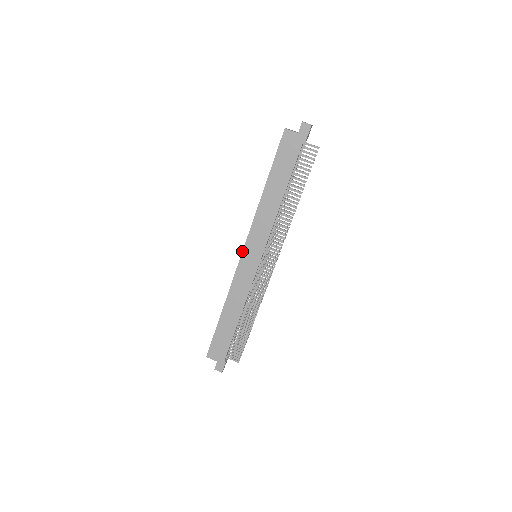
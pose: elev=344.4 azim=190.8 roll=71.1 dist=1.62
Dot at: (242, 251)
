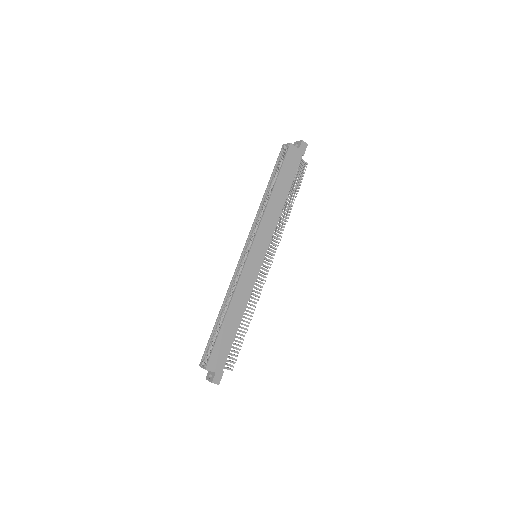
Dot at: (250, 250)
